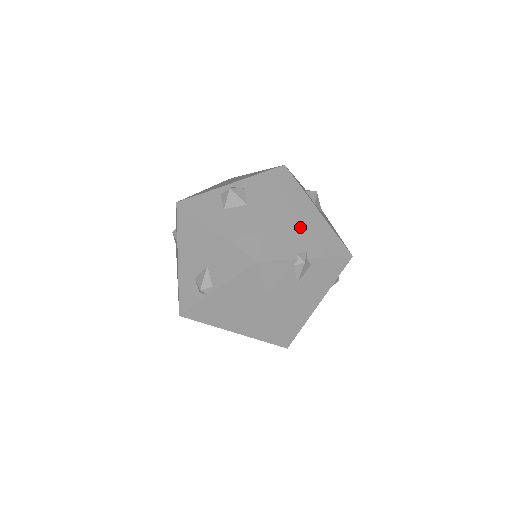
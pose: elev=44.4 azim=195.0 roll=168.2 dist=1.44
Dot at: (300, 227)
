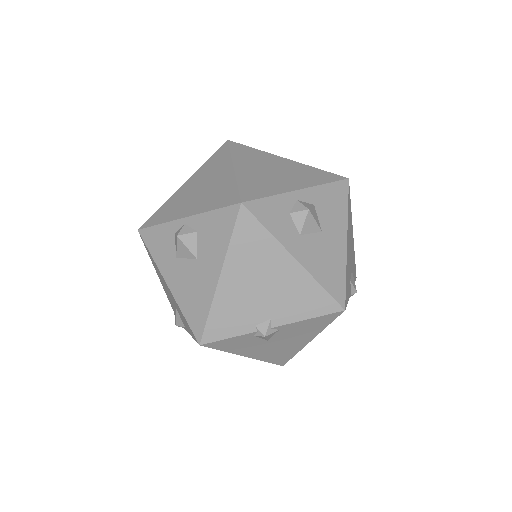
Dot at: (263, 290)
